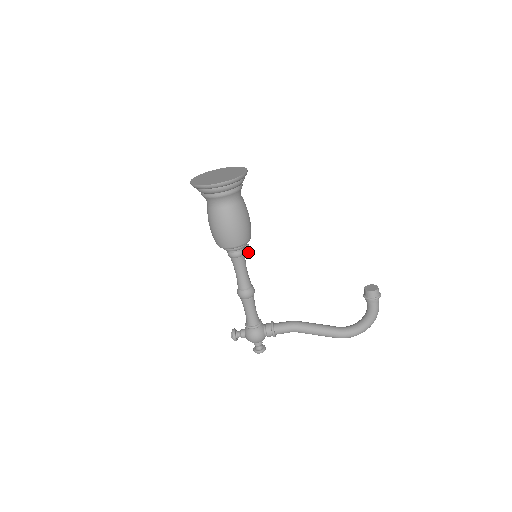
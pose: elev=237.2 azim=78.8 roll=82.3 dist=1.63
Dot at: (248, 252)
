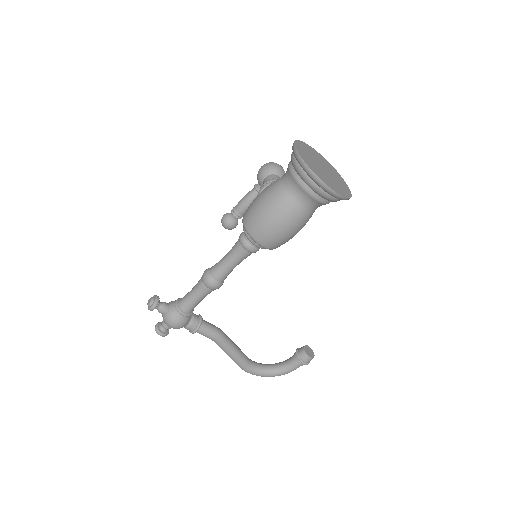
Dot at: (233, 228)
